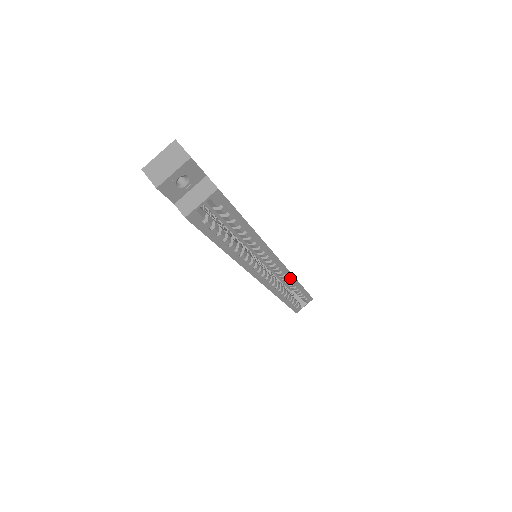
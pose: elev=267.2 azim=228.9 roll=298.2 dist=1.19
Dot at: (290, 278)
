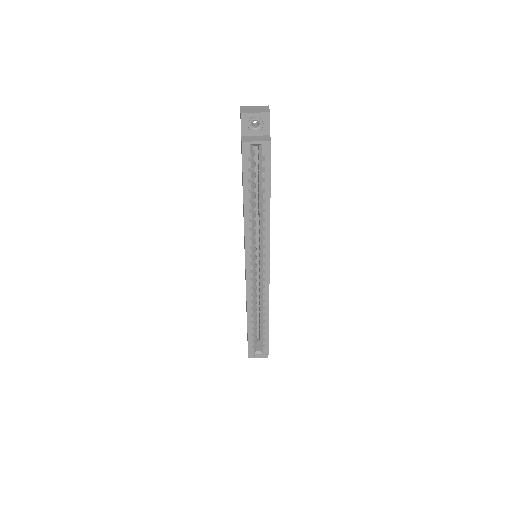
Dot at: (266, 297)
